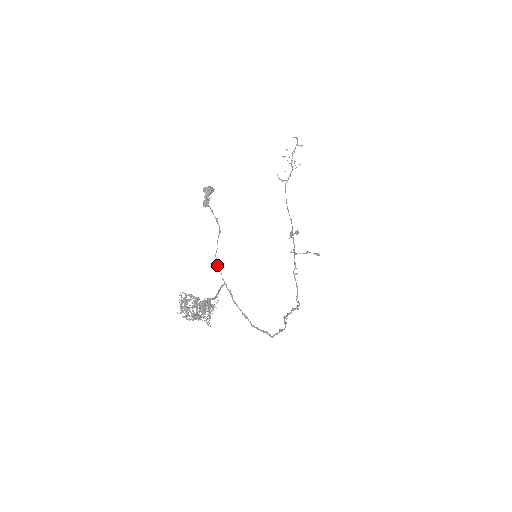
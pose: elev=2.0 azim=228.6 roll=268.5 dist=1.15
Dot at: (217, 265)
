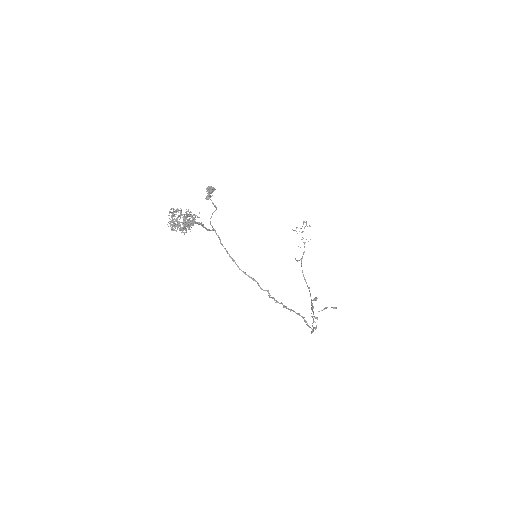
Dot at: (210, 224)
